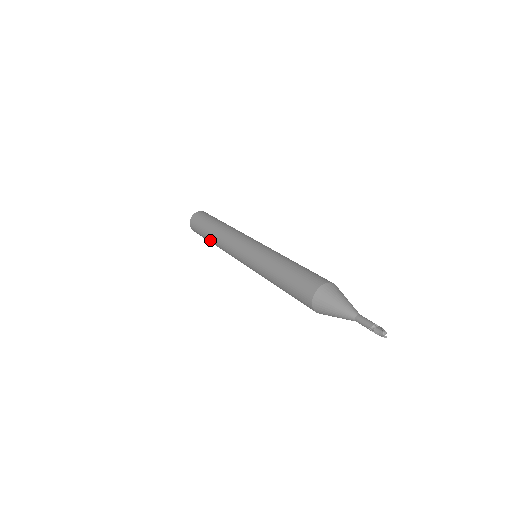
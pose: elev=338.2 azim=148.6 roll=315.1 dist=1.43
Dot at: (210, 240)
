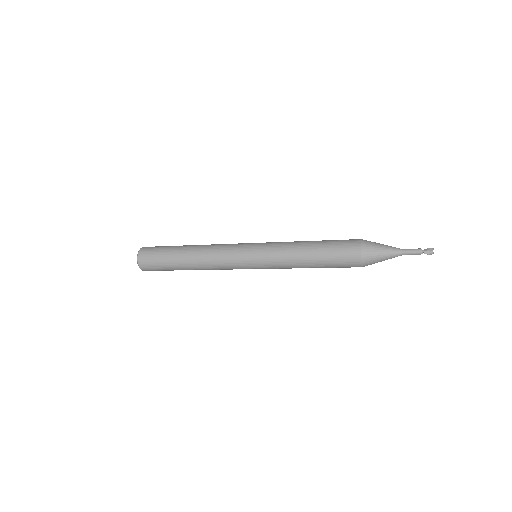
Dot at: (182, 261)
